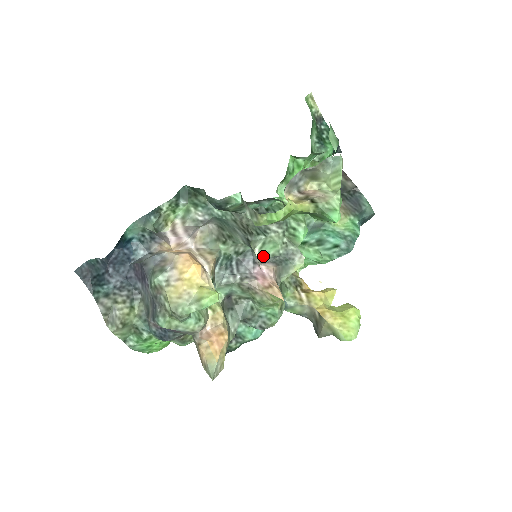
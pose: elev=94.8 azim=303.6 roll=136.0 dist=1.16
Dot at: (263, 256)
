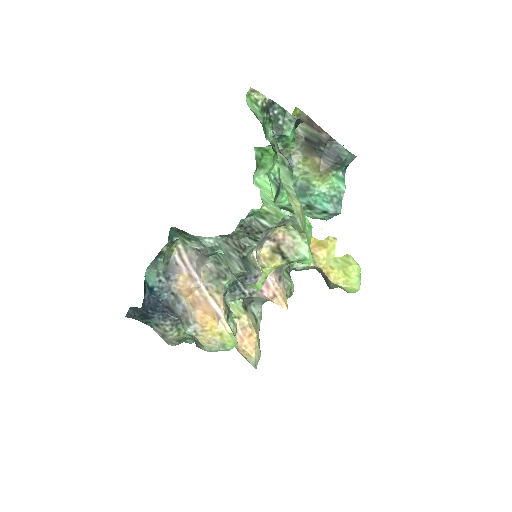
Dot at: occluded
